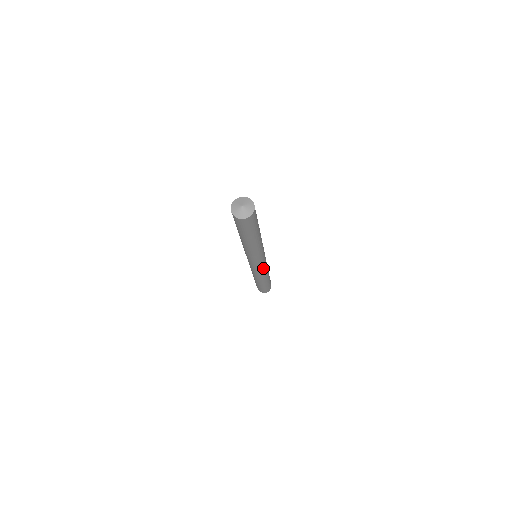
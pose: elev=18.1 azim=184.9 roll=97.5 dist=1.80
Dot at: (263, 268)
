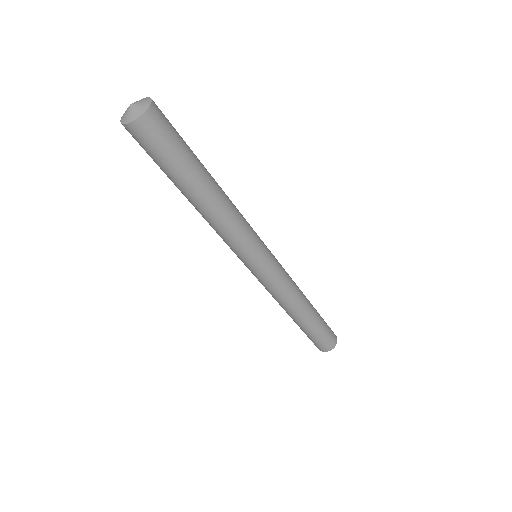
Dot at: (282, 273)
